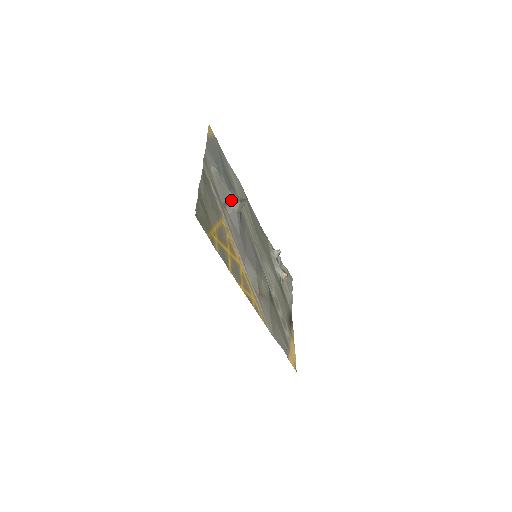
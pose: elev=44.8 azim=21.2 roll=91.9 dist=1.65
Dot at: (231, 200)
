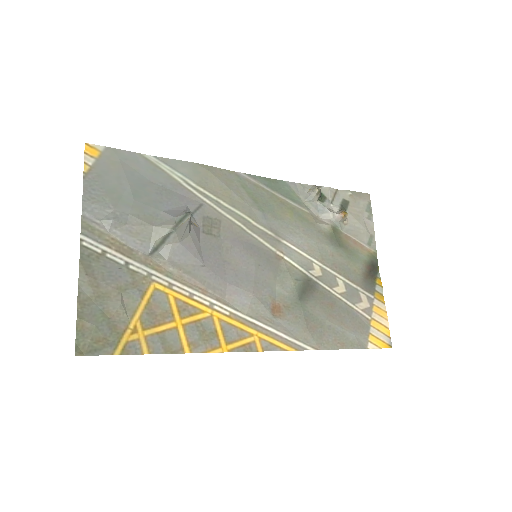
Dot at: (160, 238)
